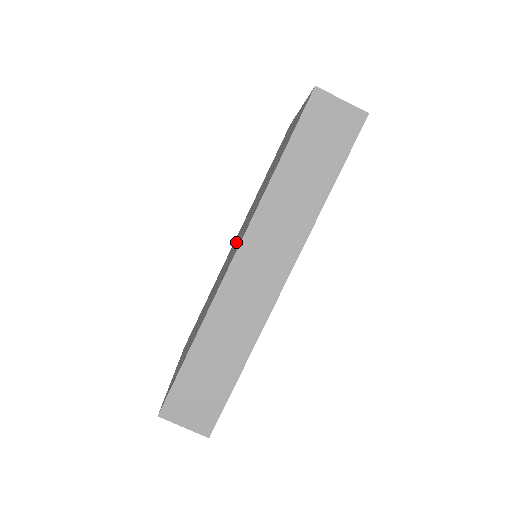
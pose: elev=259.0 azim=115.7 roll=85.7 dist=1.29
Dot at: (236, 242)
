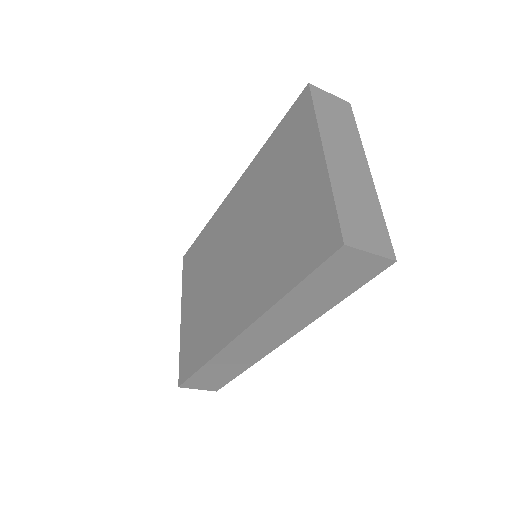
Dot at: (237, 247)
